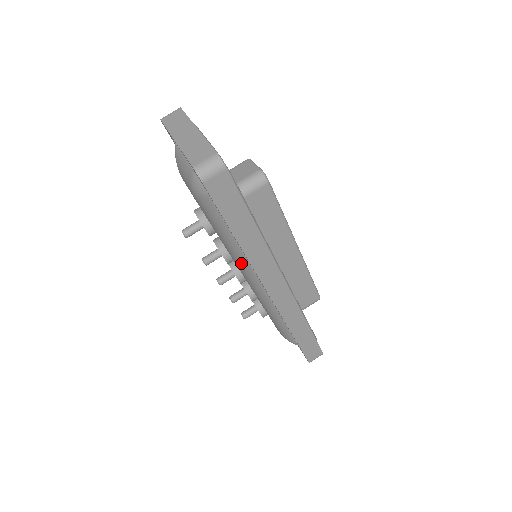
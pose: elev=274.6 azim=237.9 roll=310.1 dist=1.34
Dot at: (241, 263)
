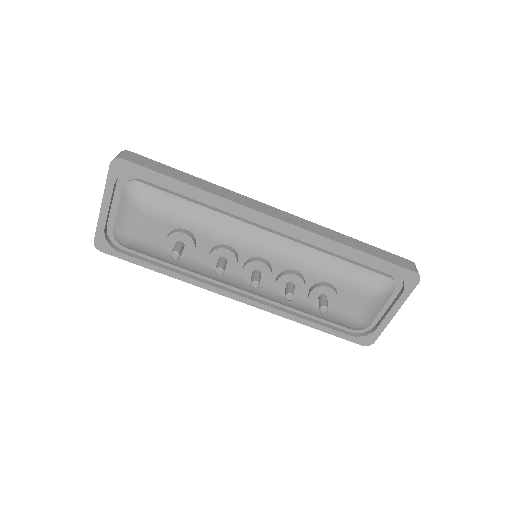
Dot at: (232, 229)
